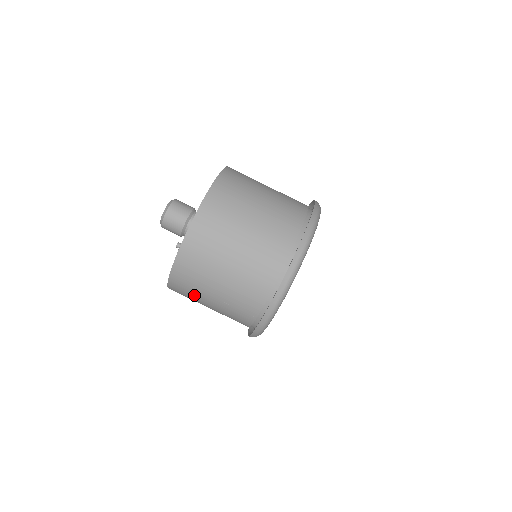
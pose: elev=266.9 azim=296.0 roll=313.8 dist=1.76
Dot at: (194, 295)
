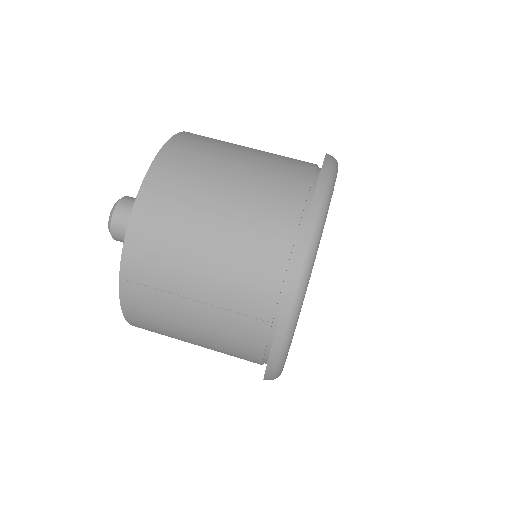
Dot at: (164, 309)
